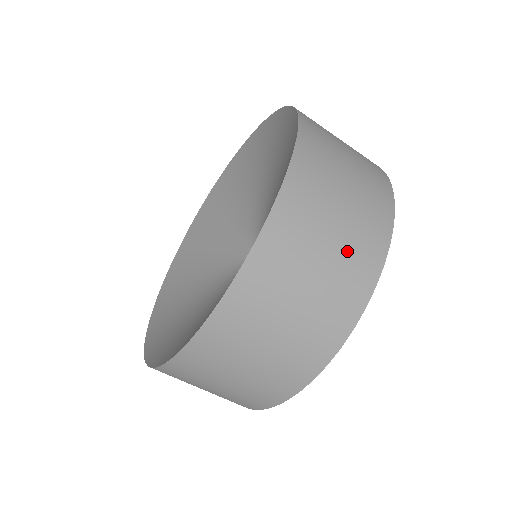
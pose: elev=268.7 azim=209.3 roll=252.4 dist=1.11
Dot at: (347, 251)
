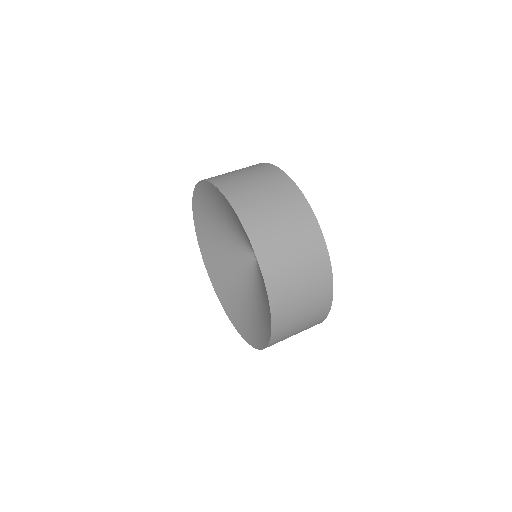
Dot at: (297, 232)
